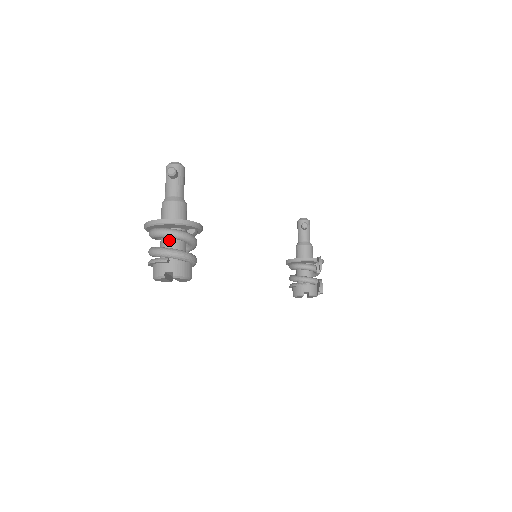
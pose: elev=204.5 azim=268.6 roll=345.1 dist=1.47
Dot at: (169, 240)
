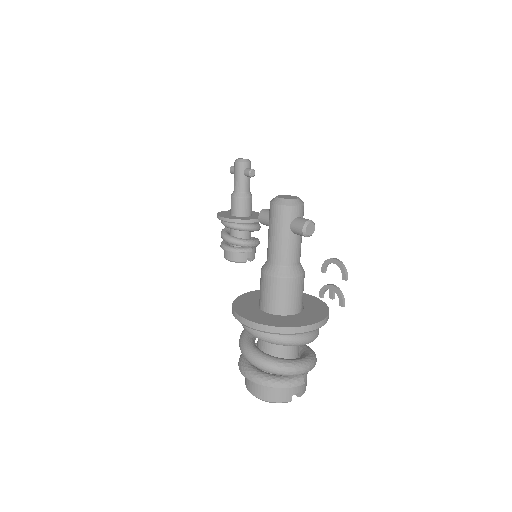
Dot at: occluded
